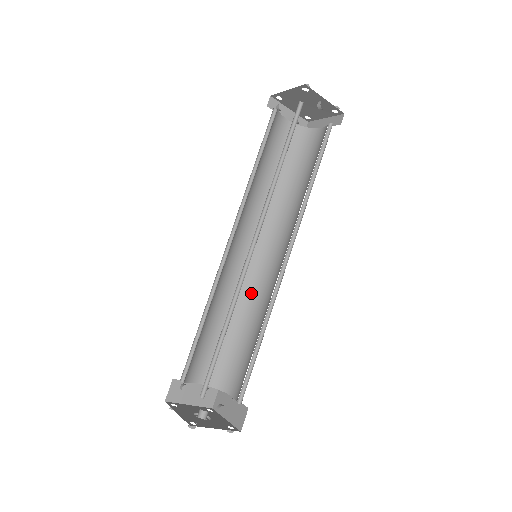
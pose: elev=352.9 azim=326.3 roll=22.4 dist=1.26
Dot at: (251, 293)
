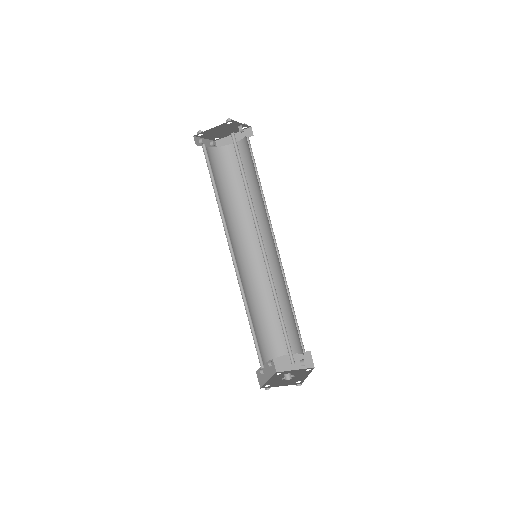
Dot at: (258, 283)
